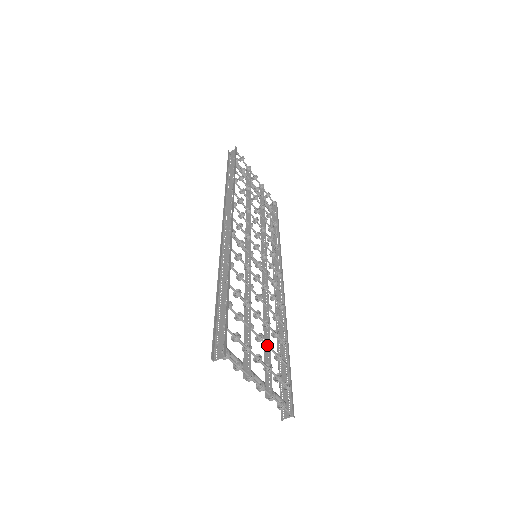
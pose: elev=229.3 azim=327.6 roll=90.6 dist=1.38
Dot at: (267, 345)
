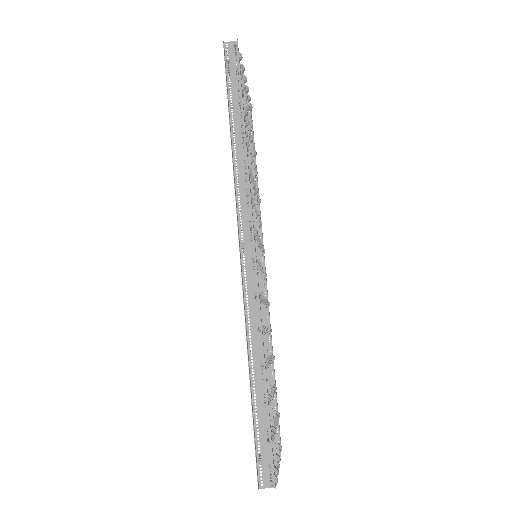
Dot at: occluded
